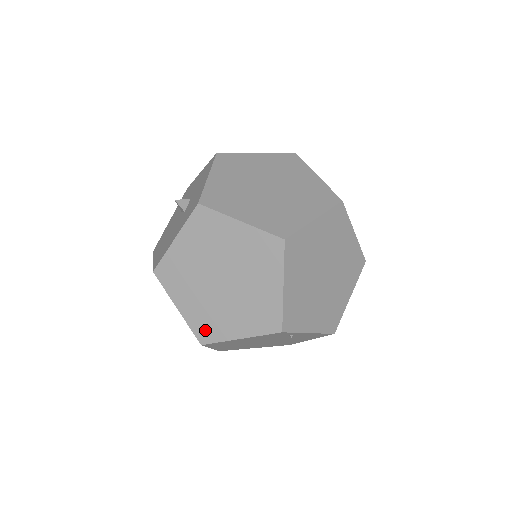
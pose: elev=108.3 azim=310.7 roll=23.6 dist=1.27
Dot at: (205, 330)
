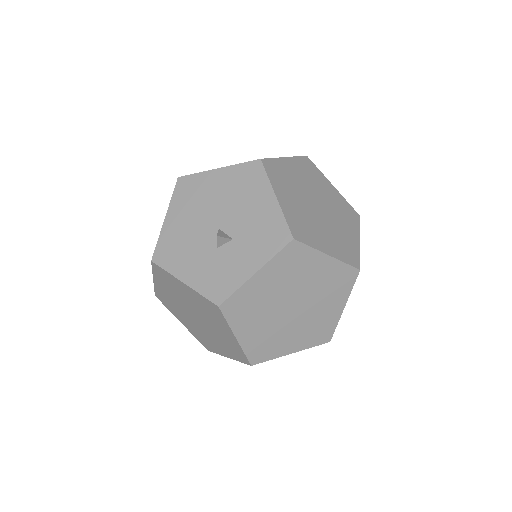
Dot at: (163, 300)
